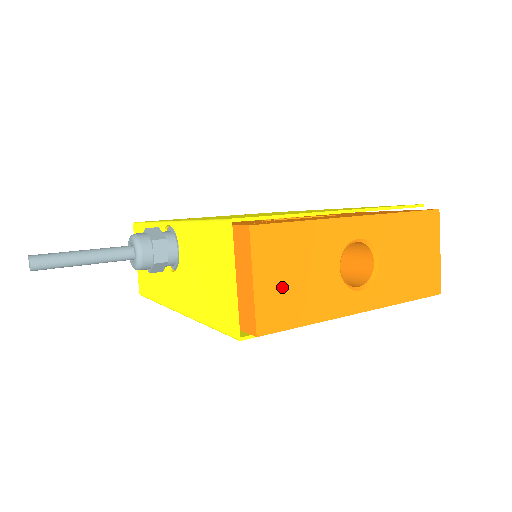
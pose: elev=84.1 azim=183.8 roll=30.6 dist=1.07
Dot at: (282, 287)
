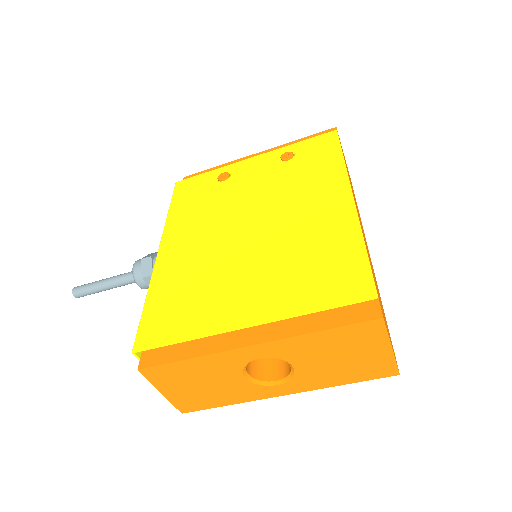
Dot at: (189, 392)
